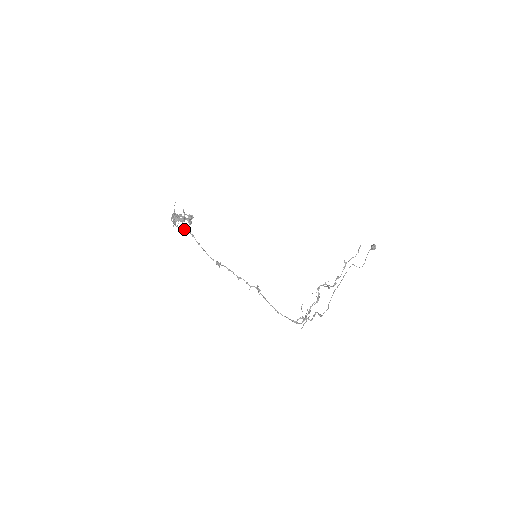
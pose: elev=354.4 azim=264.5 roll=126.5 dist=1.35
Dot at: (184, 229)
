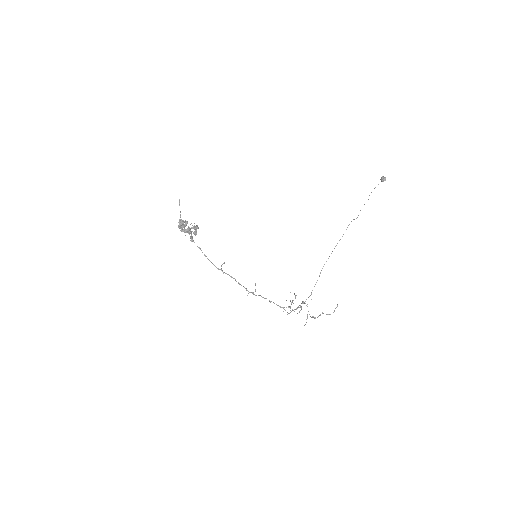
Dot at: (191, 237)
